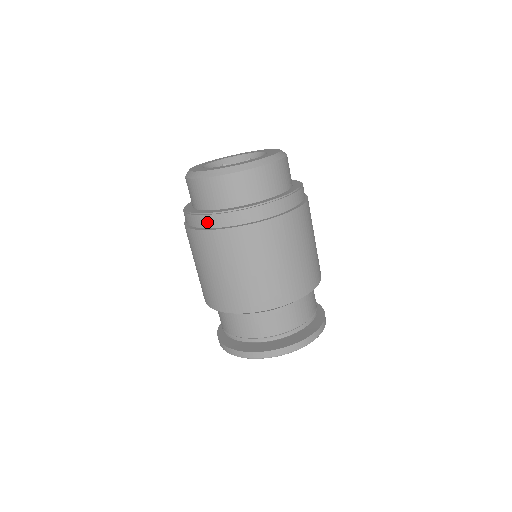
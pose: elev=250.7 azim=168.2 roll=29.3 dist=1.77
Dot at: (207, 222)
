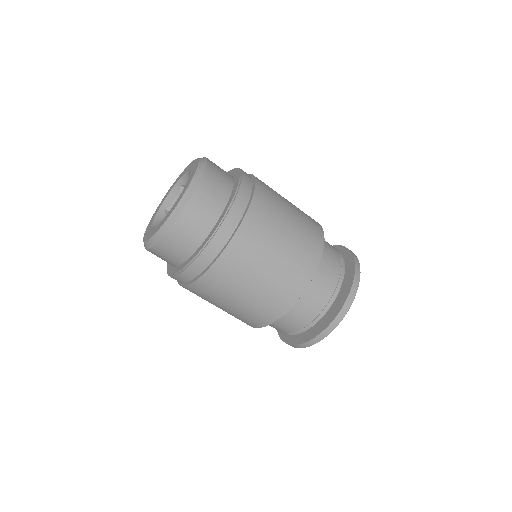
Dot at: occluded
